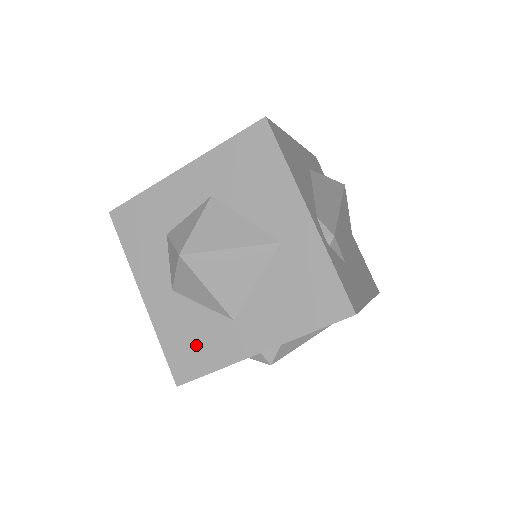
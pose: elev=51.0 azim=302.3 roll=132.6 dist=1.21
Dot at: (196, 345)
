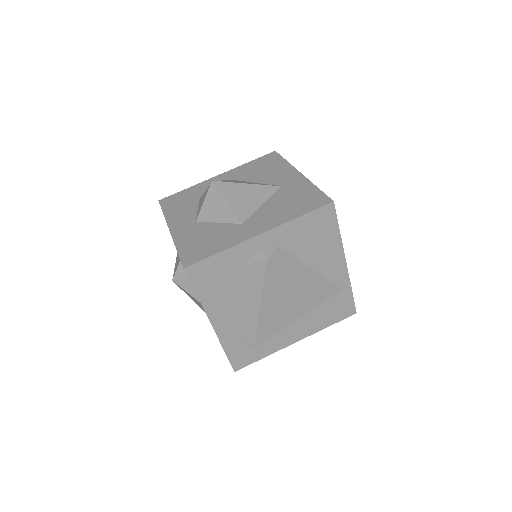
Dot at: (208, 242)
